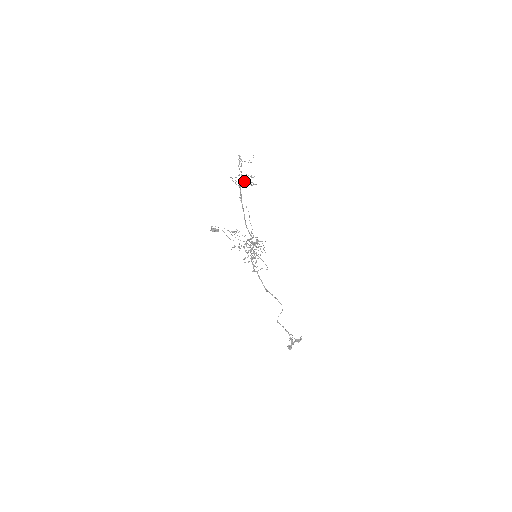
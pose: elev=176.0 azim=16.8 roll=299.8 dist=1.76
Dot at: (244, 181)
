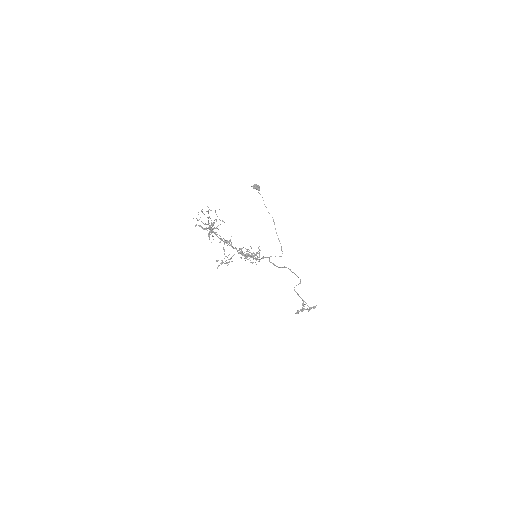
Dot at: (209, 229)
